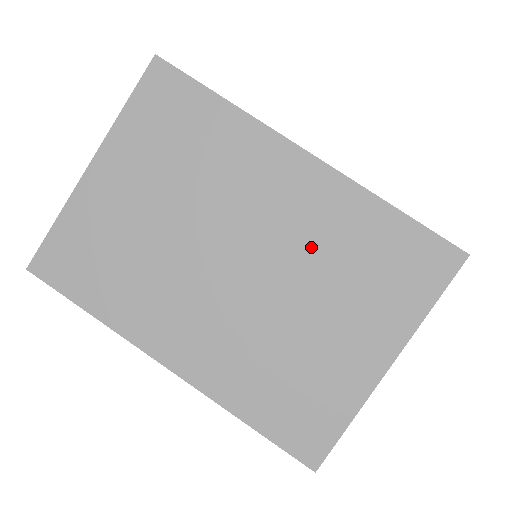
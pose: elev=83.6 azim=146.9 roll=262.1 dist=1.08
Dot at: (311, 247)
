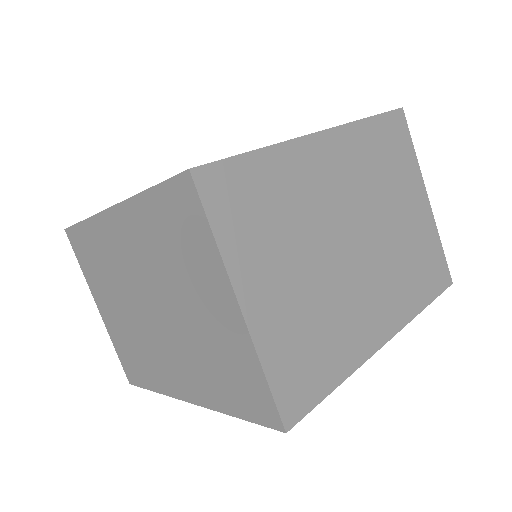
Dot at: (154, 263)
